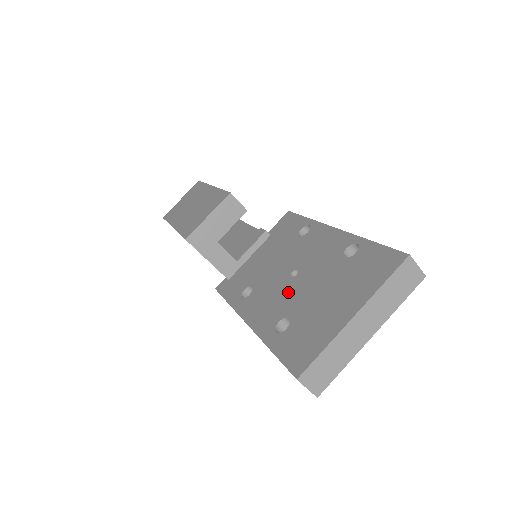
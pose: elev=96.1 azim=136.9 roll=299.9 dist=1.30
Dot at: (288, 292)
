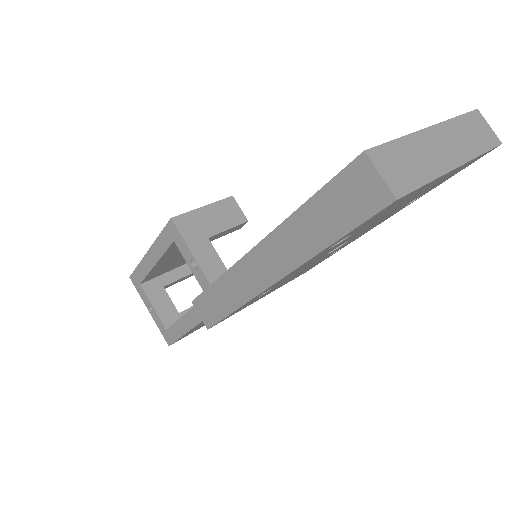
Dot at: occluded
